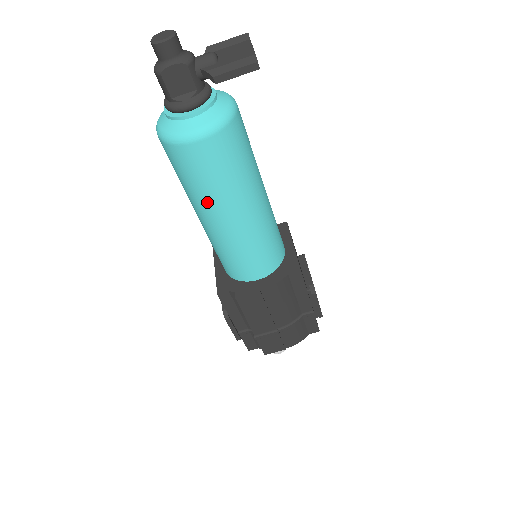
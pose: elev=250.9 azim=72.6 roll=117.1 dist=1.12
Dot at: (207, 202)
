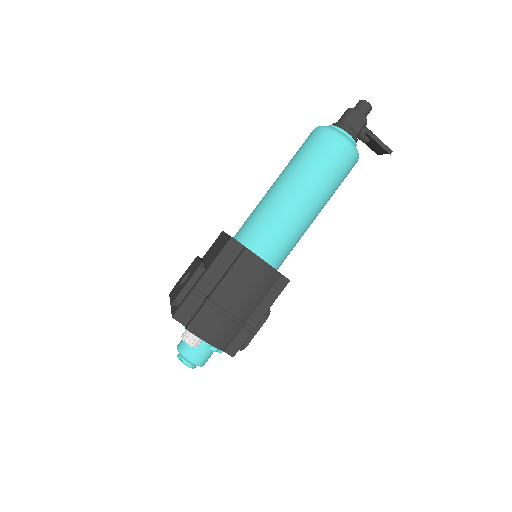
Dot at: (306, 176)
